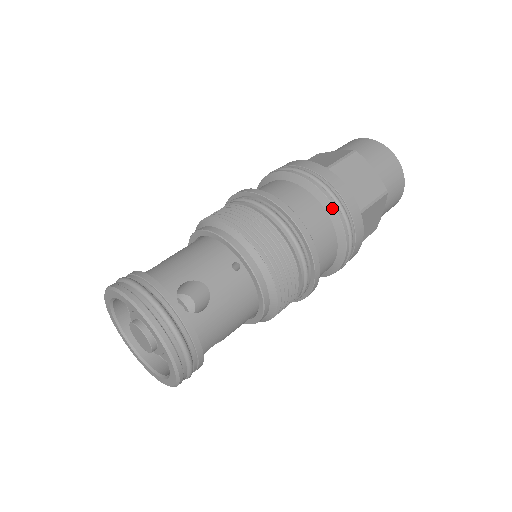
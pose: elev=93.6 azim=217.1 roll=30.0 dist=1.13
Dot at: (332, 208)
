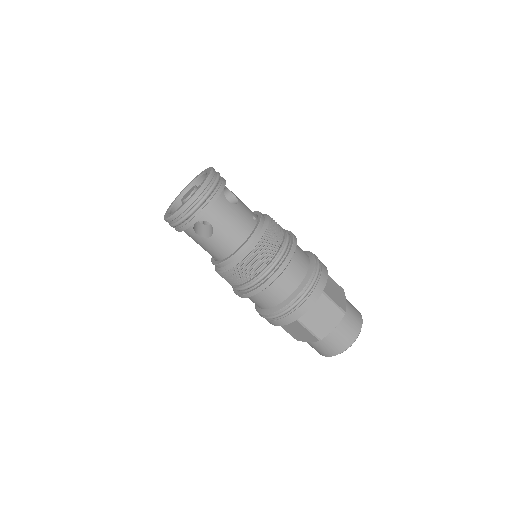
Dot at: (314, 265)
